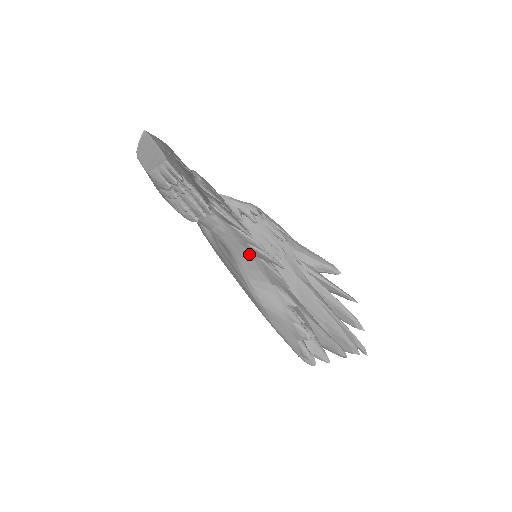
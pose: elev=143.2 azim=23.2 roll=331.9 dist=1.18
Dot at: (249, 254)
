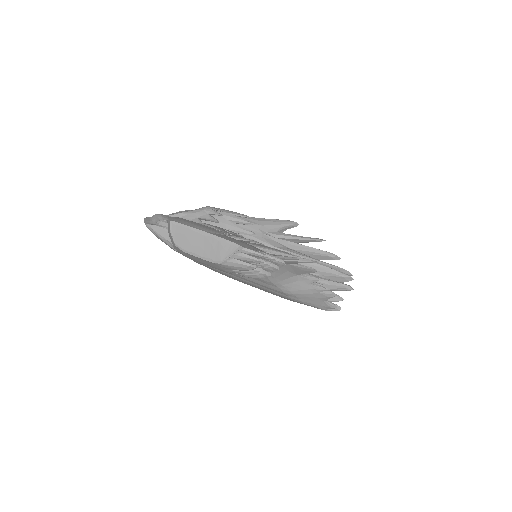
Dot at: (280, 266)
